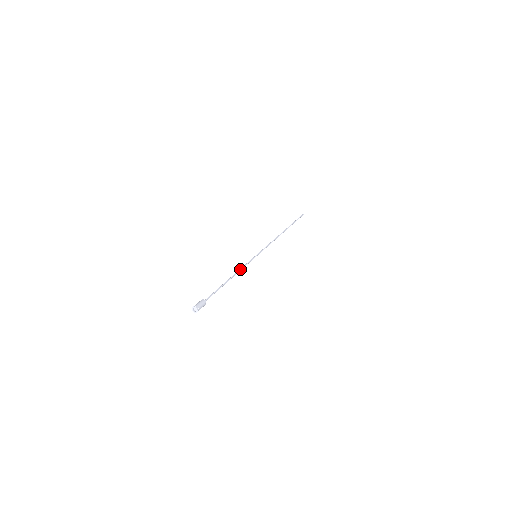
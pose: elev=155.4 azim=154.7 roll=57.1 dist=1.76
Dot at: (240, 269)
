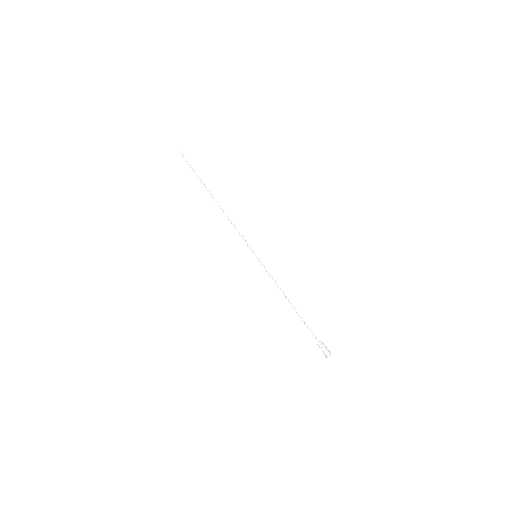
Dot at: occluded
